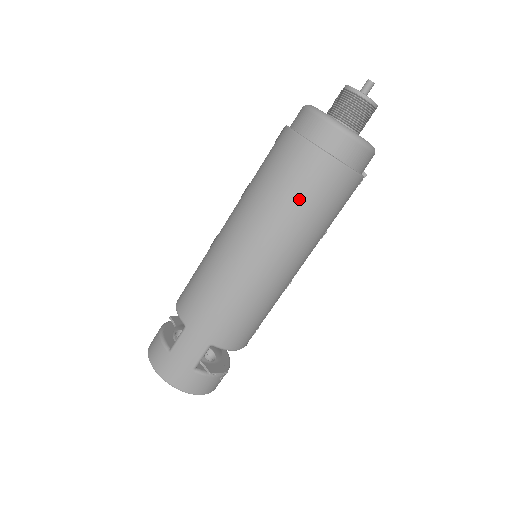
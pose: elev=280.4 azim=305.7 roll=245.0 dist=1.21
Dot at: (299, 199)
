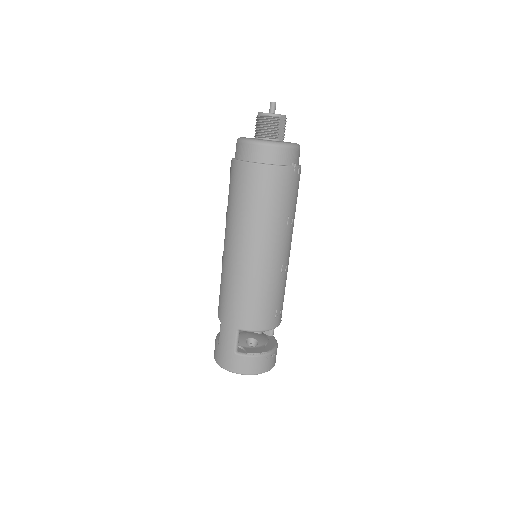
Dot at: (245, 201)
